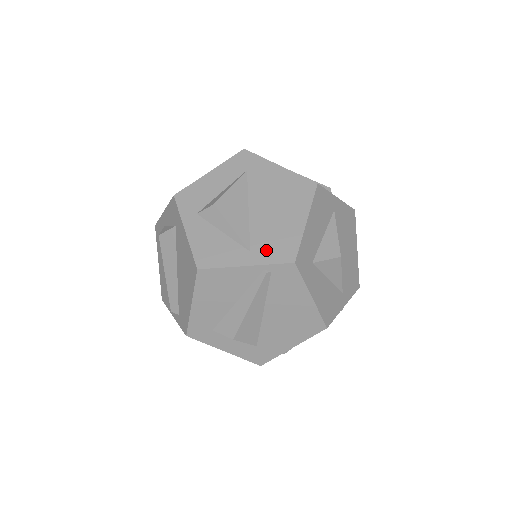
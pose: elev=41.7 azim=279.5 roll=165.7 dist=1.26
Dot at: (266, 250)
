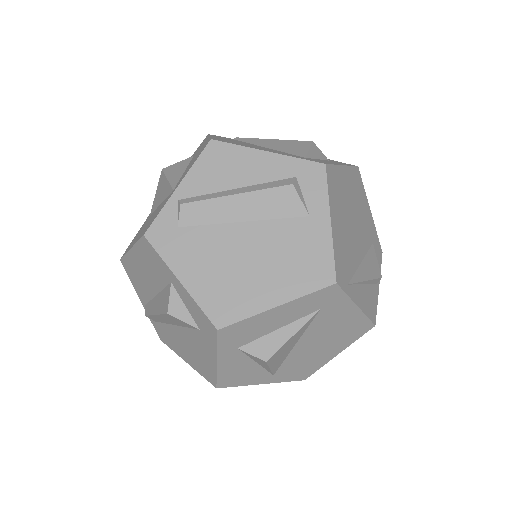
Dot at: (288, 374)
